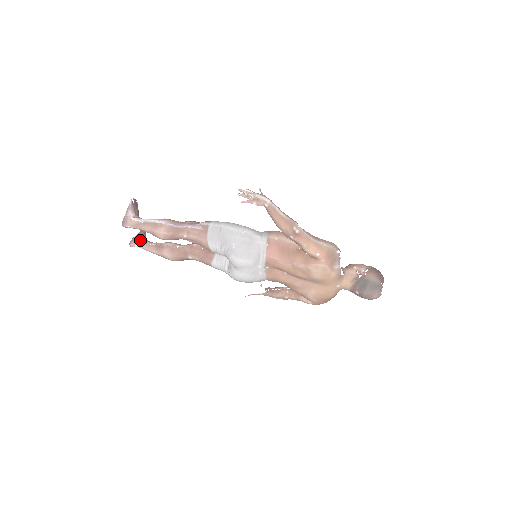
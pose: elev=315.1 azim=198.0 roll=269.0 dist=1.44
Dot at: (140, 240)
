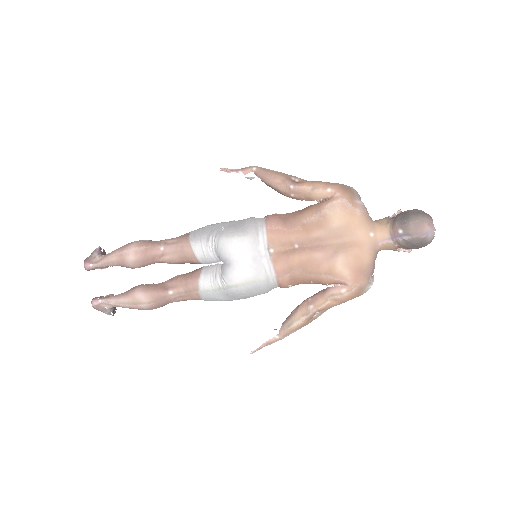
Dot at: (106, 295)
